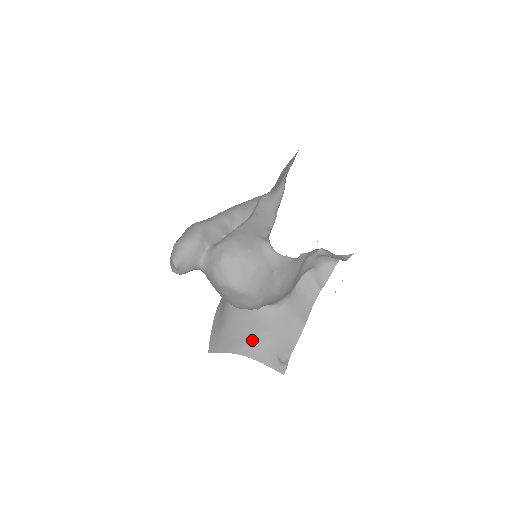
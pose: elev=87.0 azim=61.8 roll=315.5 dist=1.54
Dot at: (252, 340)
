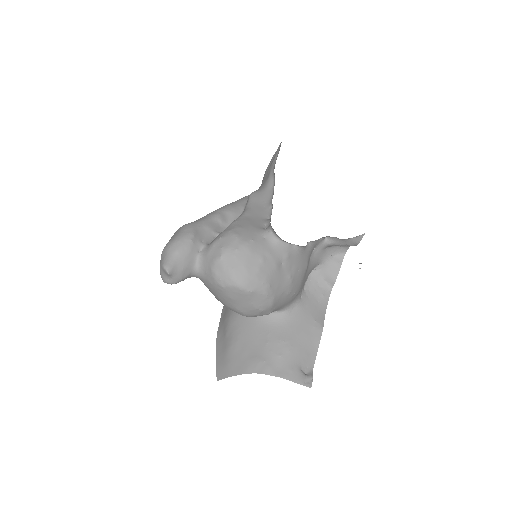
Dot at: (267, 354)
